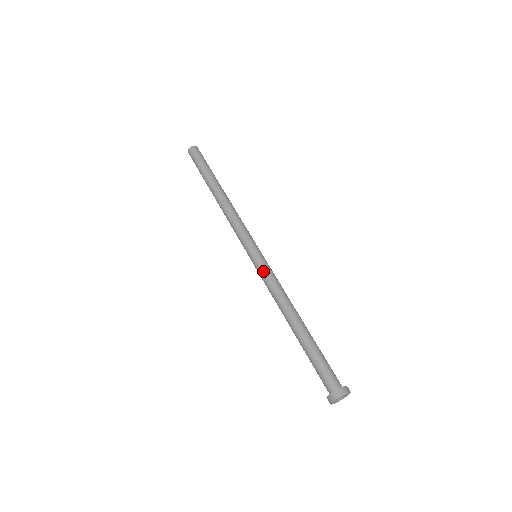
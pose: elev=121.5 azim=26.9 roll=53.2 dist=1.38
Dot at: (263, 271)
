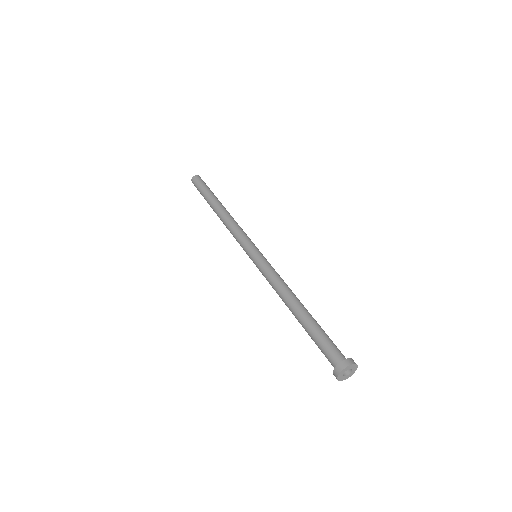
Dot at: (267, 264)
